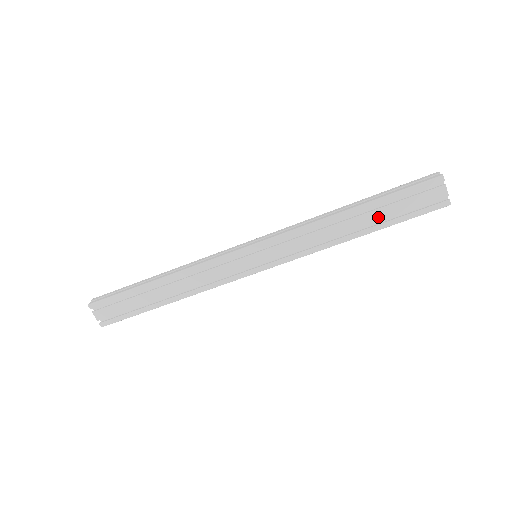
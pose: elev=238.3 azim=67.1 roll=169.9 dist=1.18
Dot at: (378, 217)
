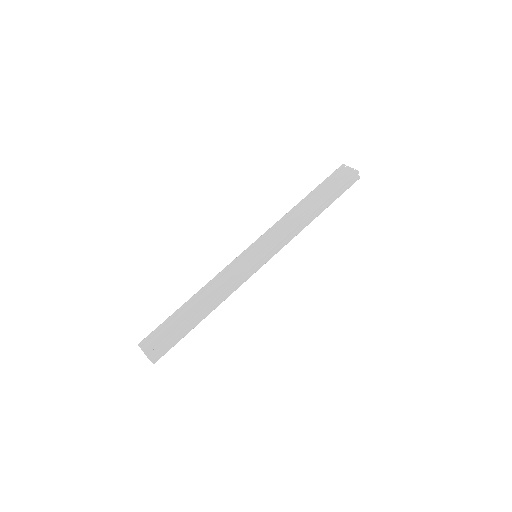
Dot at: (320, 196)
